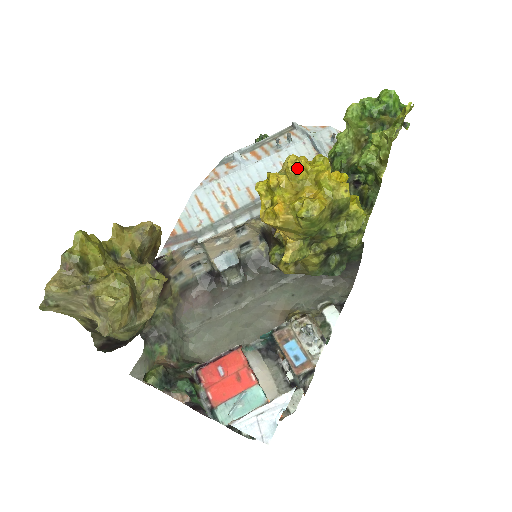
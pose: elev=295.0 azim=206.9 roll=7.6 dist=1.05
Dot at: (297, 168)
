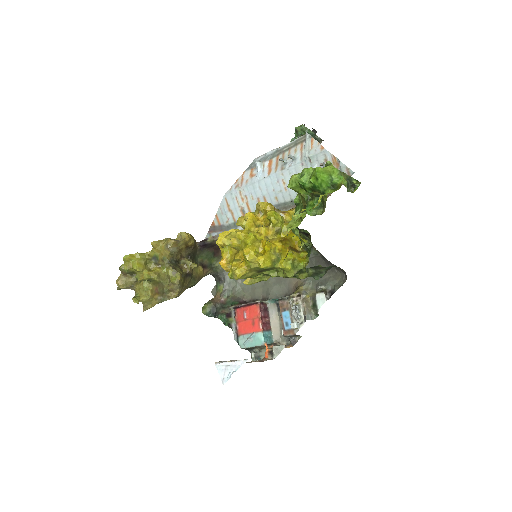
Dot at: (229, 241)
